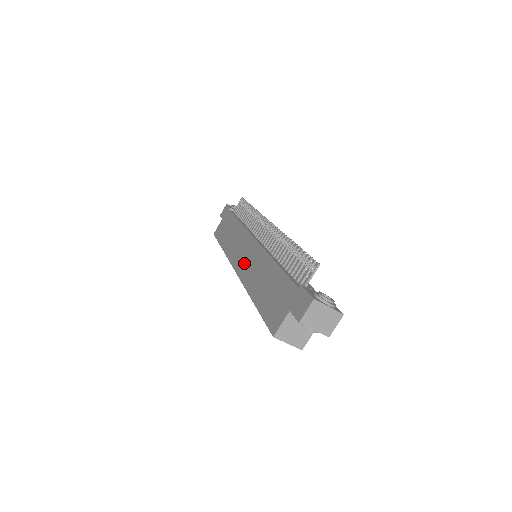
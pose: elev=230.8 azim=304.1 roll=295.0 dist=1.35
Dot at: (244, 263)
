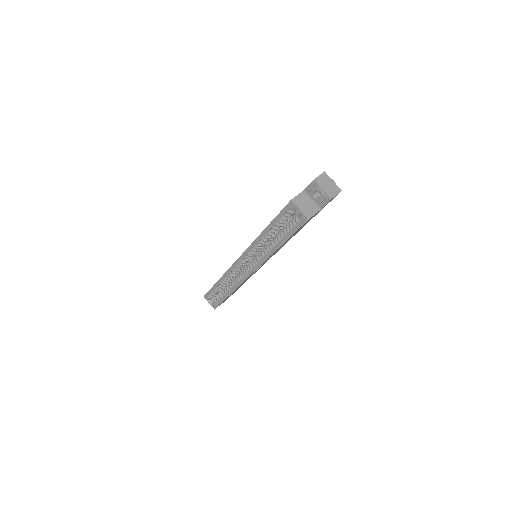
Dot at: occluded
